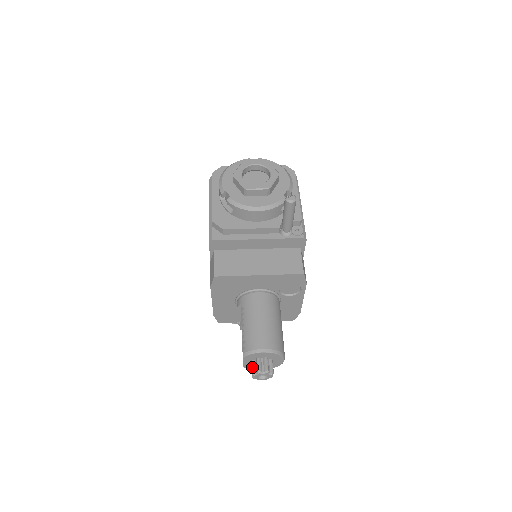
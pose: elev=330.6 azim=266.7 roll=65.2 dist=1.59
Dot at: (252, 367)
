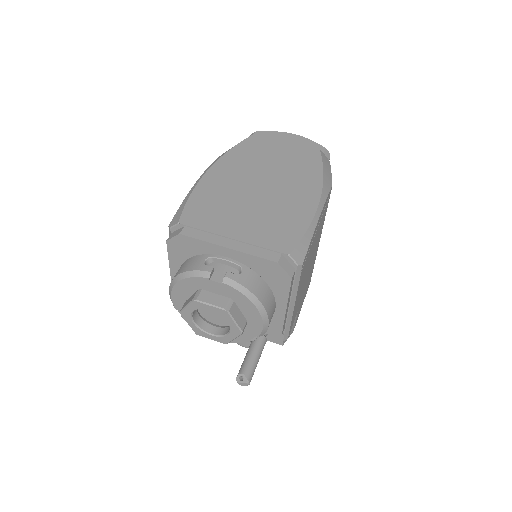
Dot at: occluded
